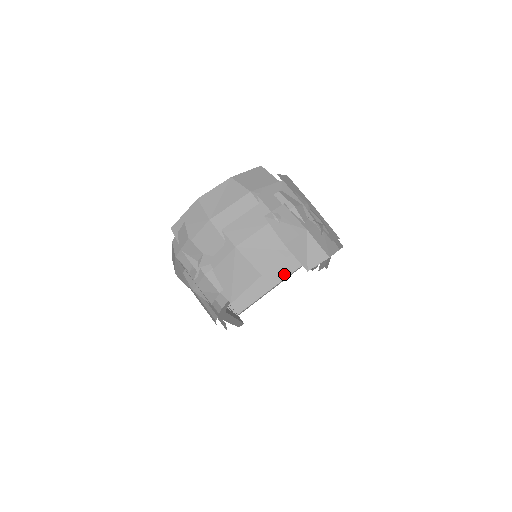
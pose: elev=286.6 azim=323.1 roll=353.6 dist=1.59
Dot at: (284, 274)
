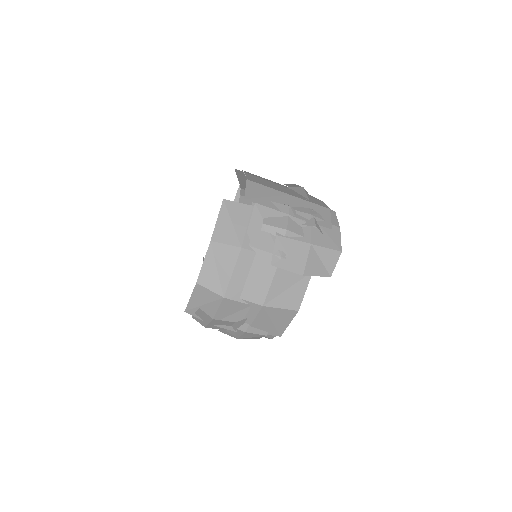
Dot at: occluded
